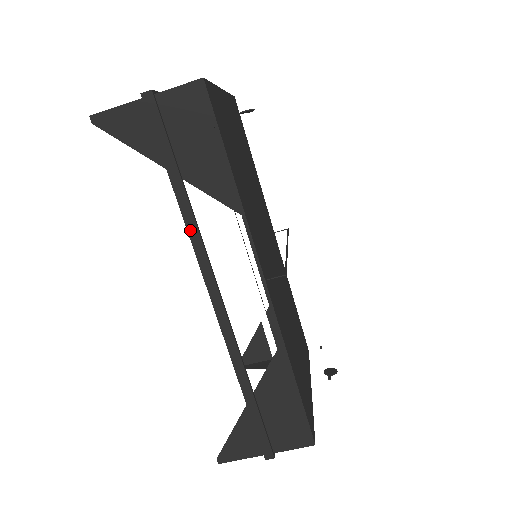
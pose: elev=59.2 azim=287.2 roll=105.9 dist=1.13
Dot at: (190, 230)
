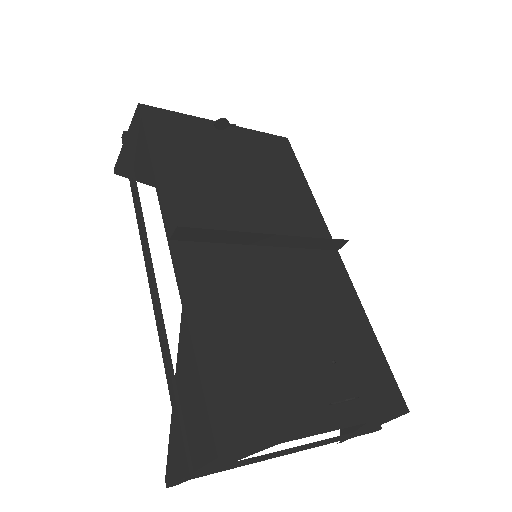
Dot at: (138, 218)
